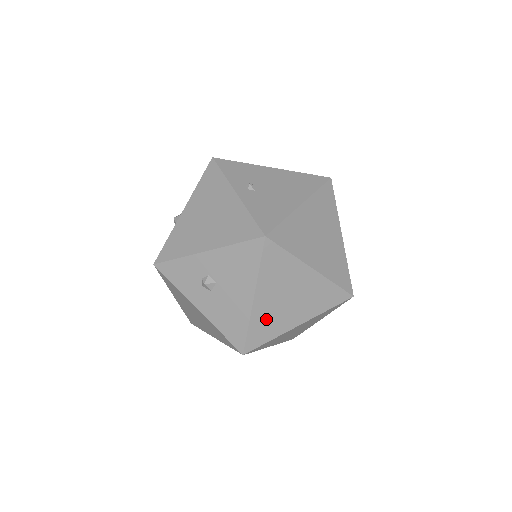
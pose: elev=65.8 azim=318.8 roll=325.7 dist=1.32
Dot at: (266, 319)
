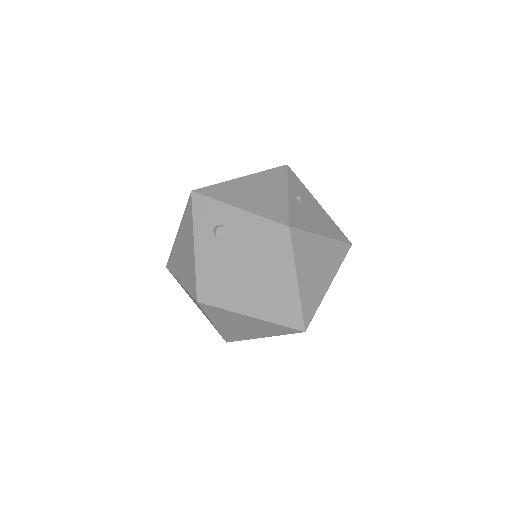
Dot at: (236, 289)
